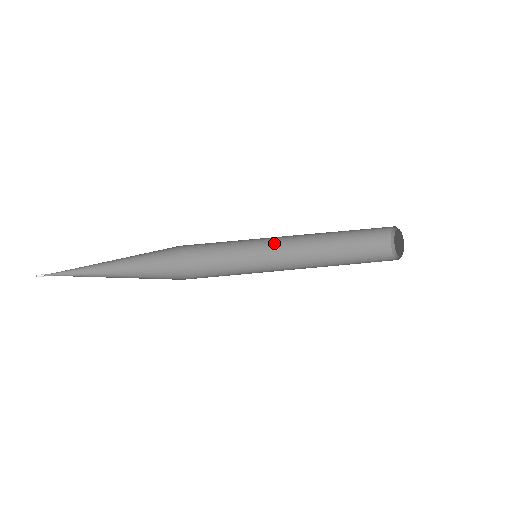
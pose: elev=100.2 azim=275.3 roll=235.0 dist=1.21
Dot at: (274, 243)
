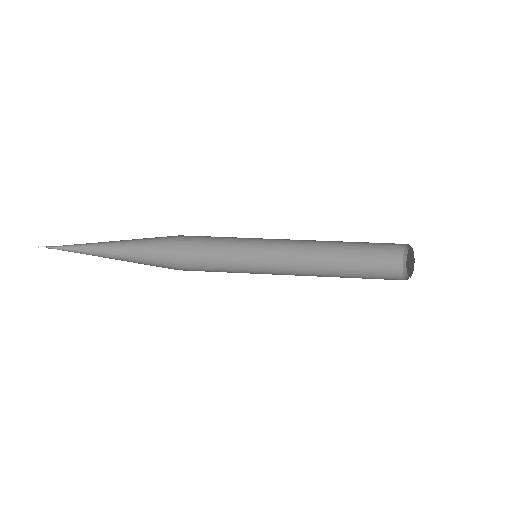
Dot at: (277, 260)
